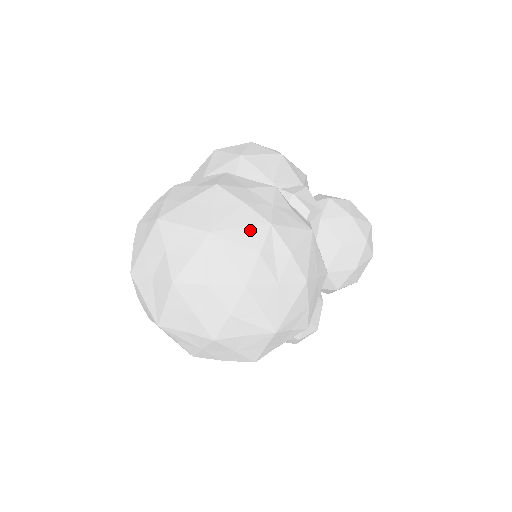
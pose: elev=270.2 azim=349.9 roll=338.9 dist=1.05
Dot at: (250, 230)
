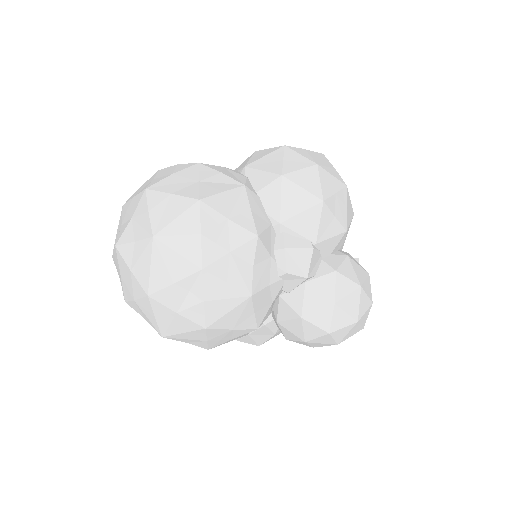
Dot at: (182, 260)
